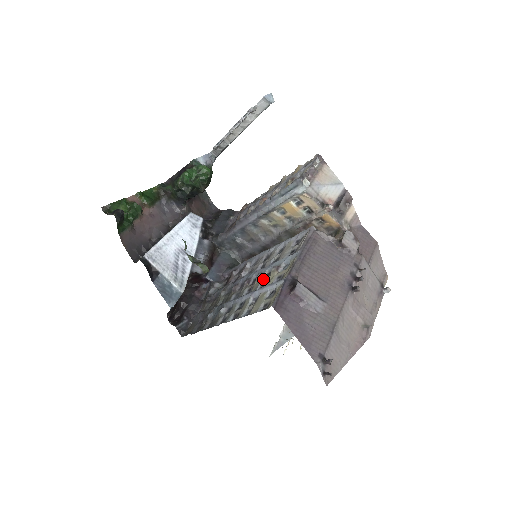
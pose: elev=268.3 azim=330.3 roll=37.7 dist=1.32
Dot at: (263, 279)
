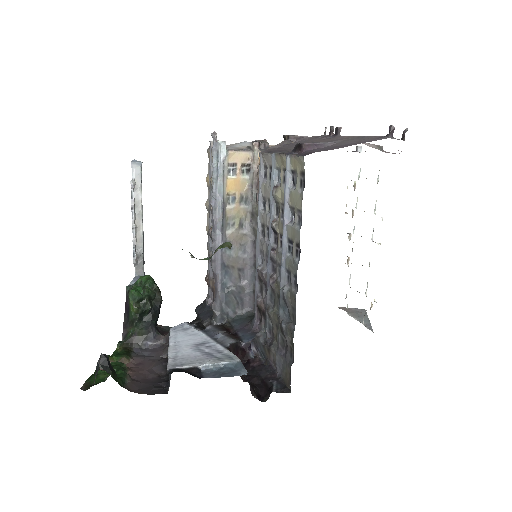
Dot at: (278, 216)
